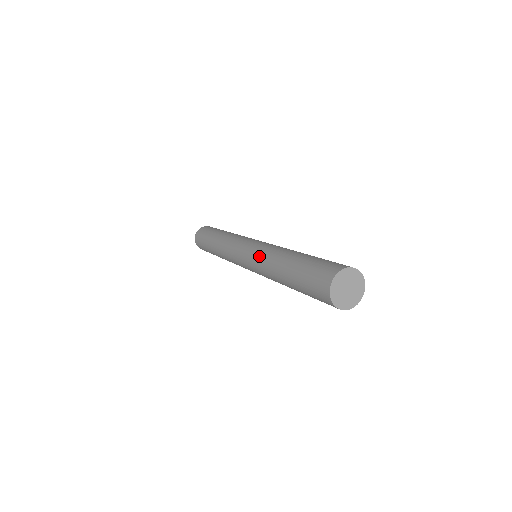
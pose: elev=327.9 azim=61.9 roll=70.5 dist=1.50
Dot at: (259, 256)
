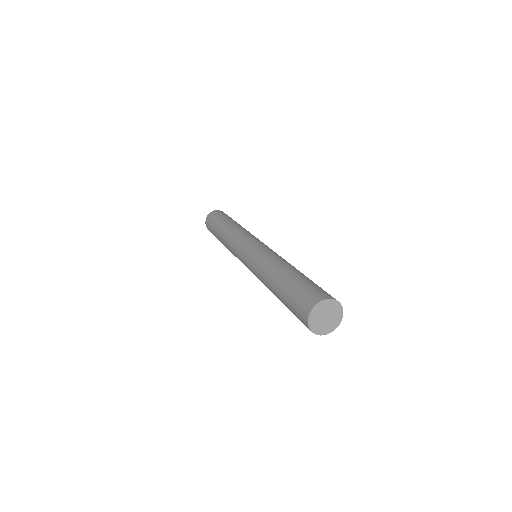
Dot at: (254, 273)
